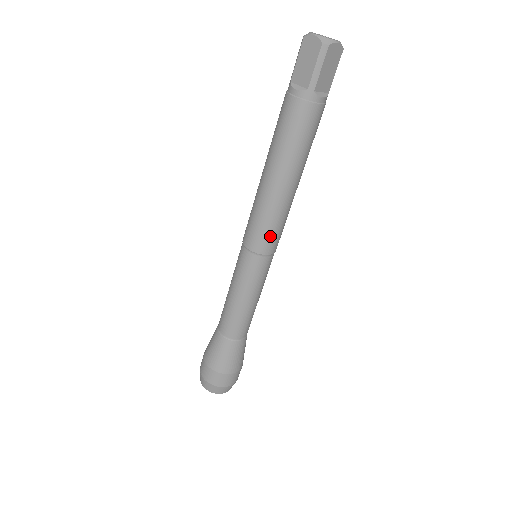
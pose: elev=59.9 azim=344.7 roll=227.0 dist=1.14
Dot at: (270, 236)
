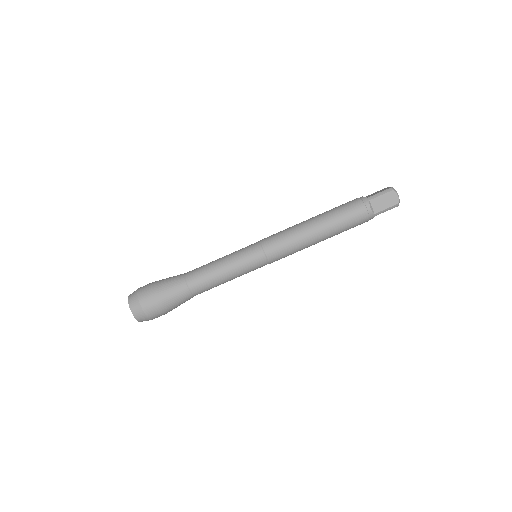
Dot at: (277, 242)
